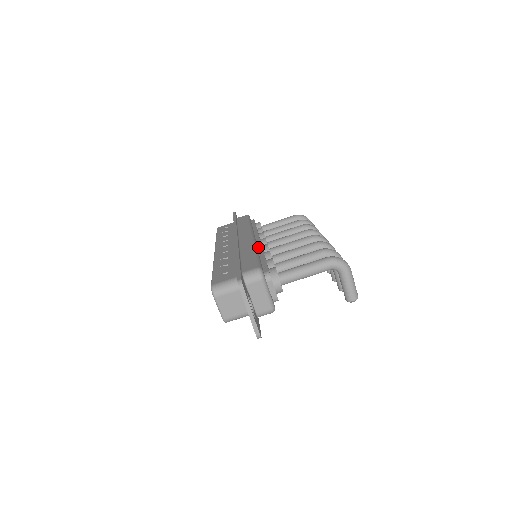
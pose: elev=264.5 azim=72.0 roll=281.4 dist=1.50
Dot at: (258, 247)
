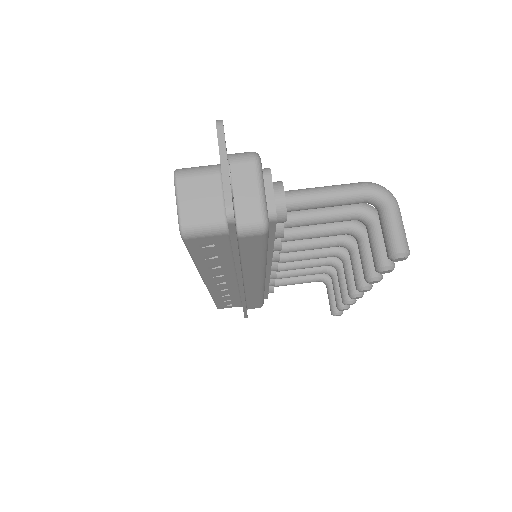
Dot at: occluded
